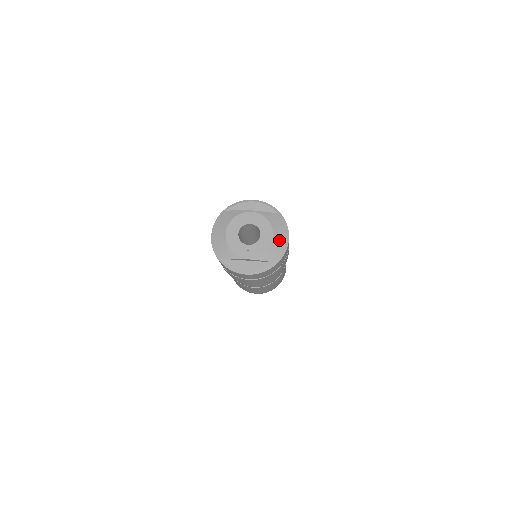
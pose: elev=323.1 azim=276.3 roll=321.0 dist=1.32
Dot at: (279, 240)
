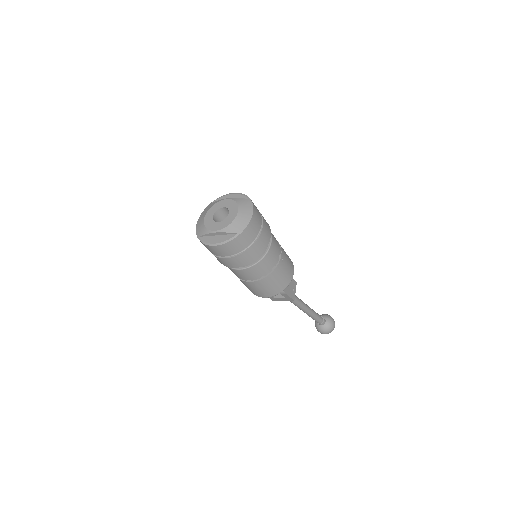
Dot at: (243, 216)
